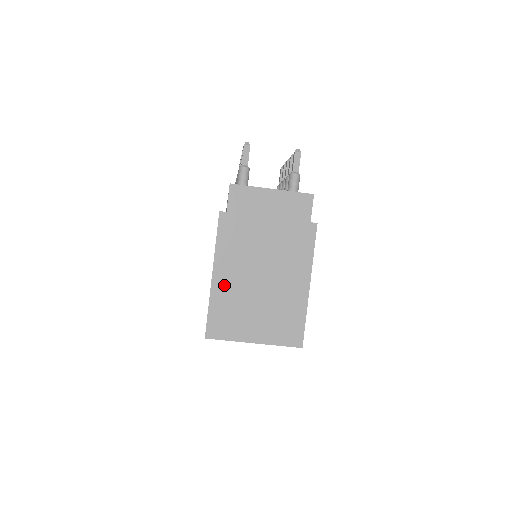
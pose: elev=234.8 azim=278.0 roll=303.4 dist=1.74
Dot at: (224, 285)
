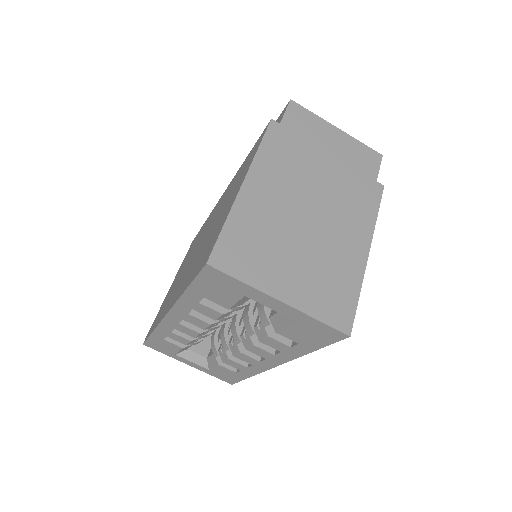
Dot at: (256, 203)
